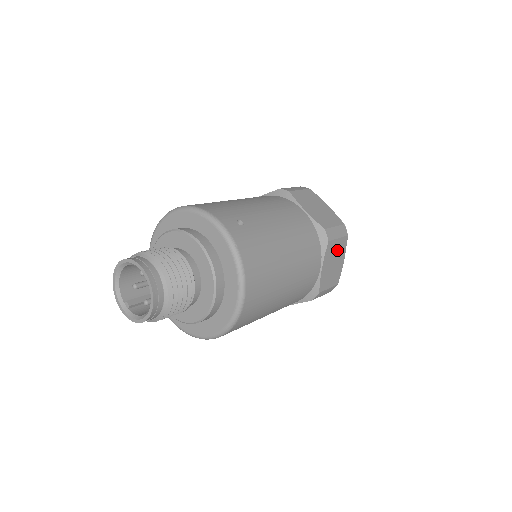
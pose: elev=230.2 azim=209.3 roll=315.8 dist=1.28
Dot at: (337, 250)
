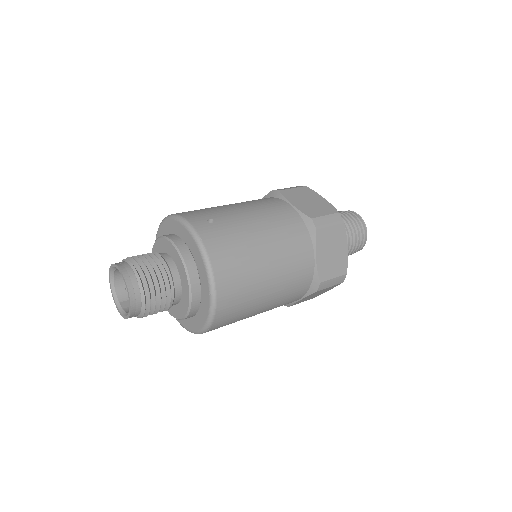
Dot at: (333, 238)
